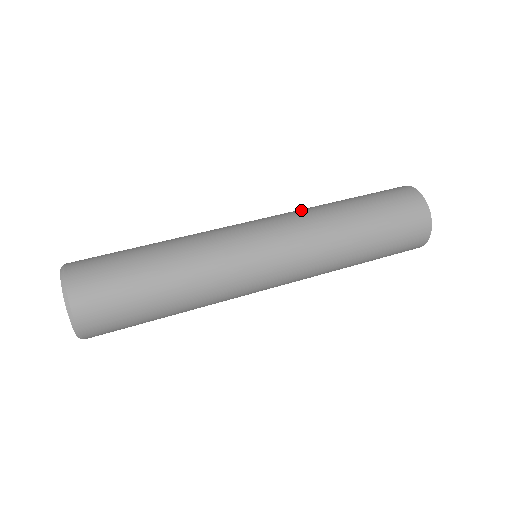
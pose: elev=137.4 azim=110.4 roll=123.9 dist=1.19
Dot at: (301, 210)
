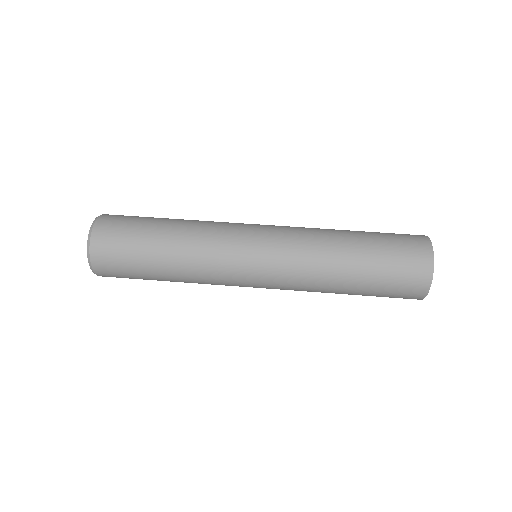
Dot at: occluded
